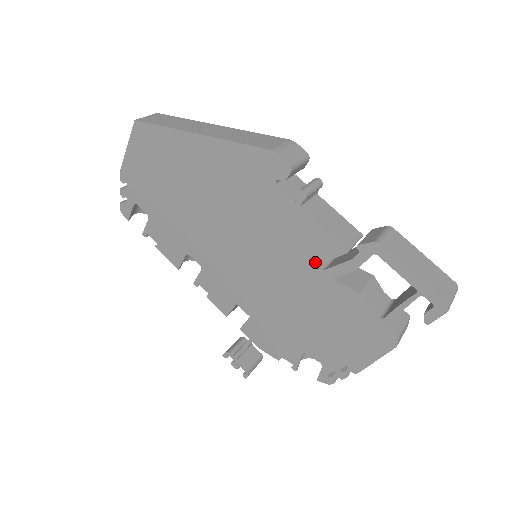
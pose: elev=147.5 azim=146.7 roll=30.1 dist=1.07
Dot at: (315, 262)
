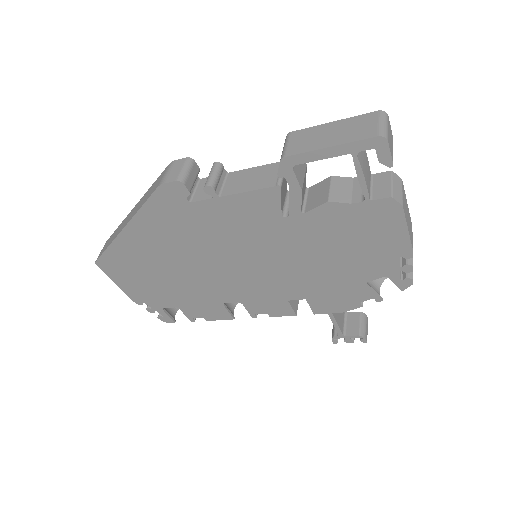
Dot at: (277, 218)
